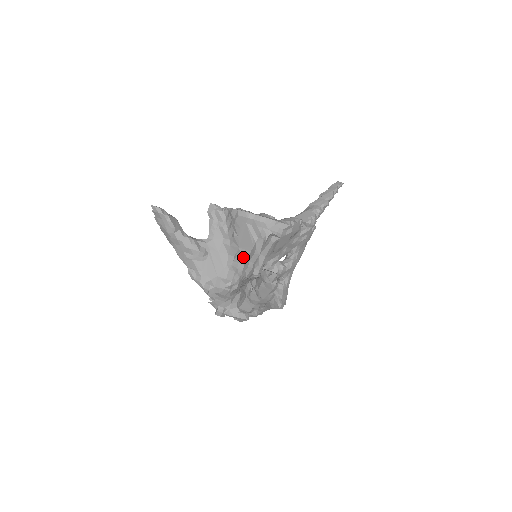
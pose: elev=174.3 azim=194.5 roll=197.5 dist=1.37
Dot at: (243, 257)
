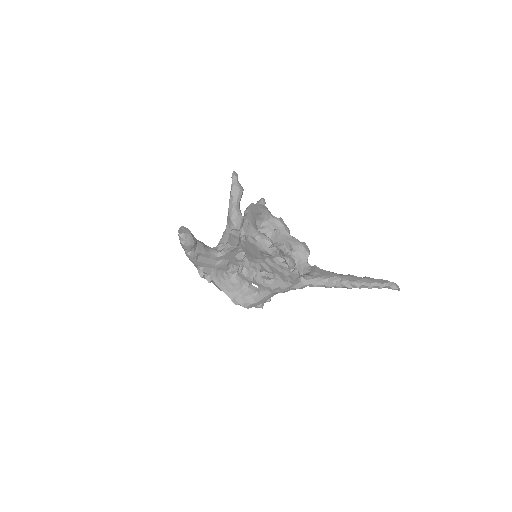
Dot at: occluded
